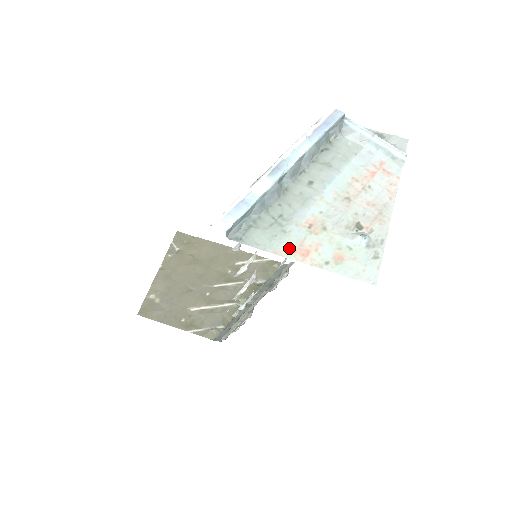
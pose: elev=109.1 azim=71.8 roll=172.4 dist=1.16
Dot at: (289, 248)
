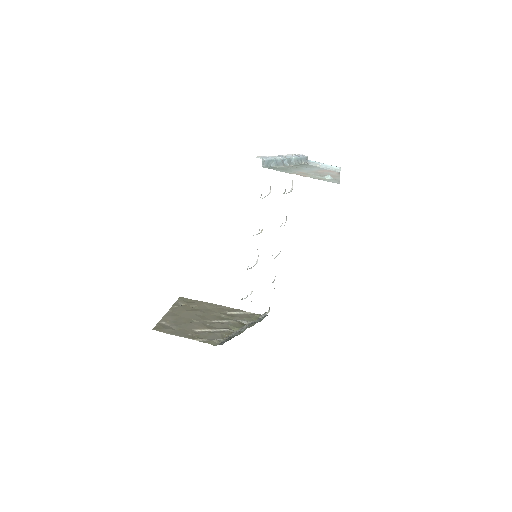
Dot at: (293, 173)
